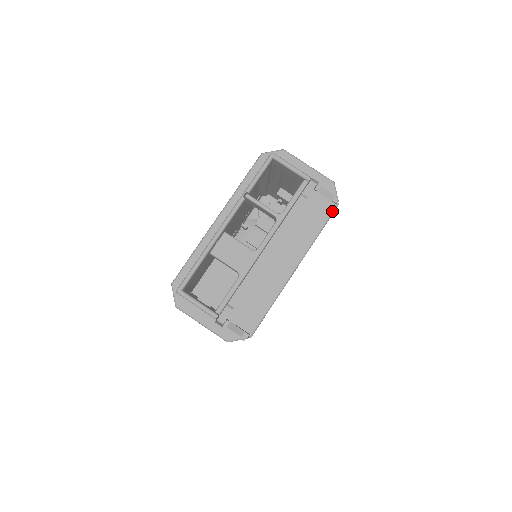
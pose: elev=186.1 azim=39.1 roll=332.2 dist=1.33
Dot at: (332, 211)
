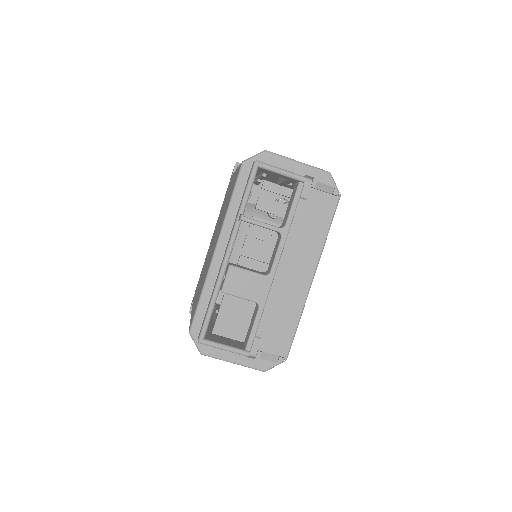
Dot at: (335, 206)
